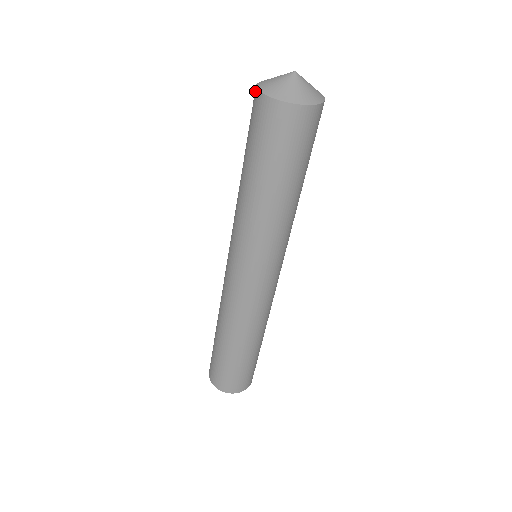
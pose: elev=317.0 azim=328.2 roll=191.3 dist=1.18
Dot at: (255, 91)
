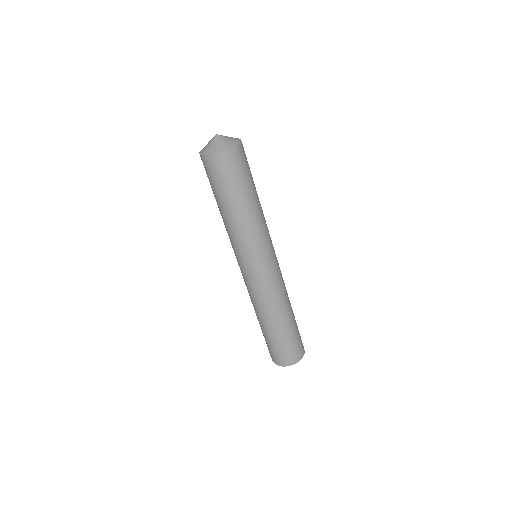
Dot at: occluded
